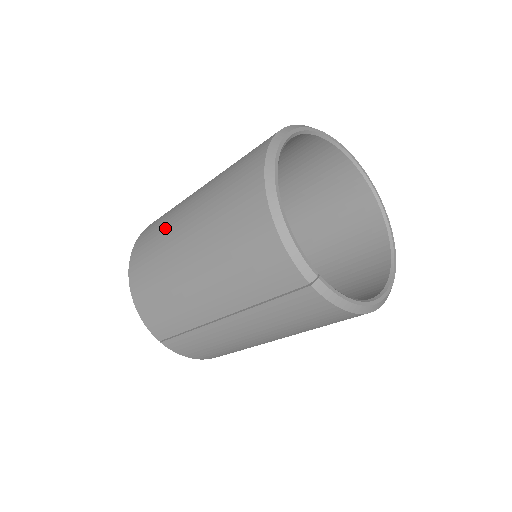
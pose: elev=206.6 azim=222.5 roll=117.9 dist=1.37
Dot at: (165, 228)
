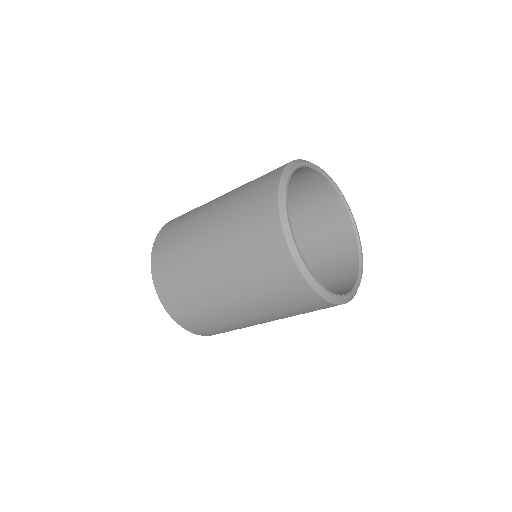
Dot at: (193, 284)
